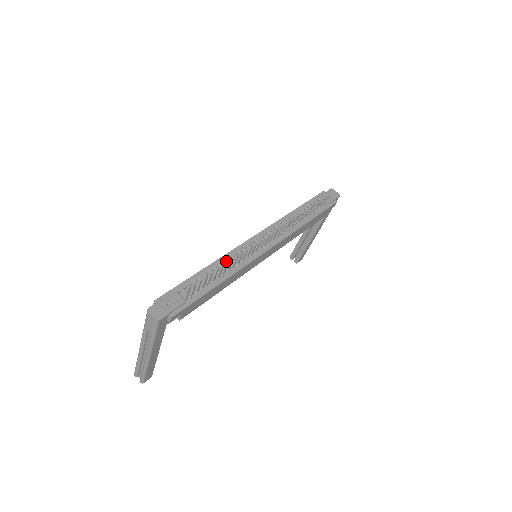
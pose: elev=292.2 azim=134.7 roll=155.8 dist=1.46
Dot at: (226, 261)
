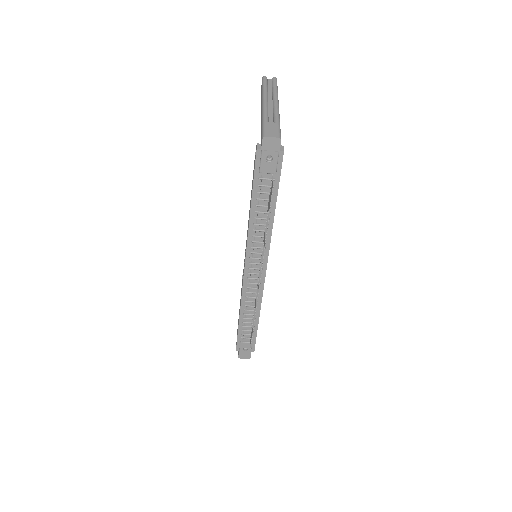
Dot at: (247, 304)
